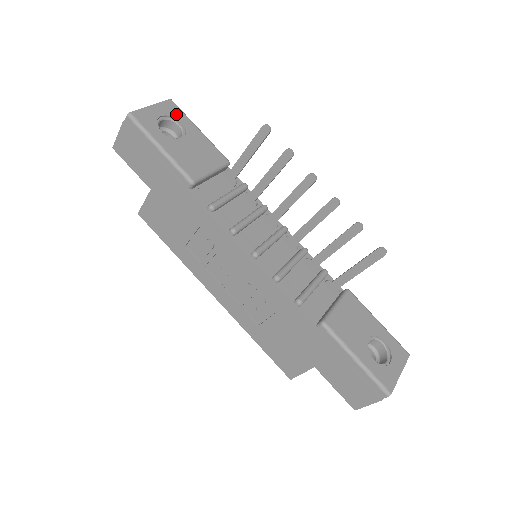
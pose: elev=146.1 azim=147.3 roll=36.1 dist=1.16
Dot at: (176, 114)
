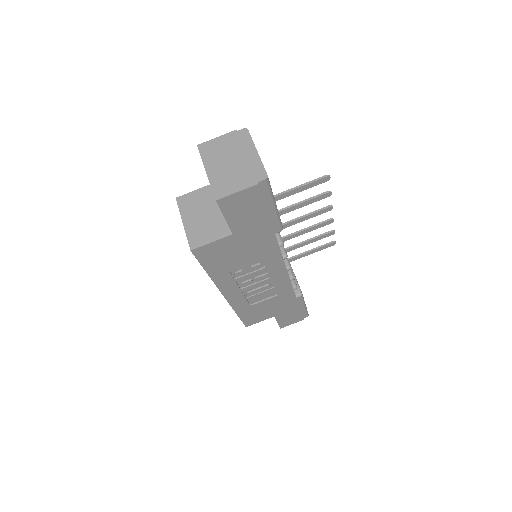
Dot at: occluded
